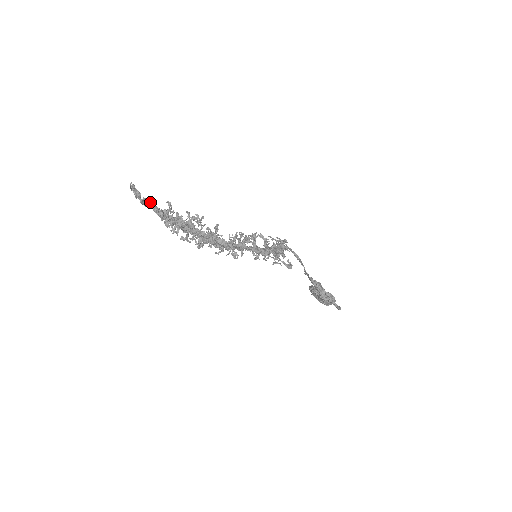
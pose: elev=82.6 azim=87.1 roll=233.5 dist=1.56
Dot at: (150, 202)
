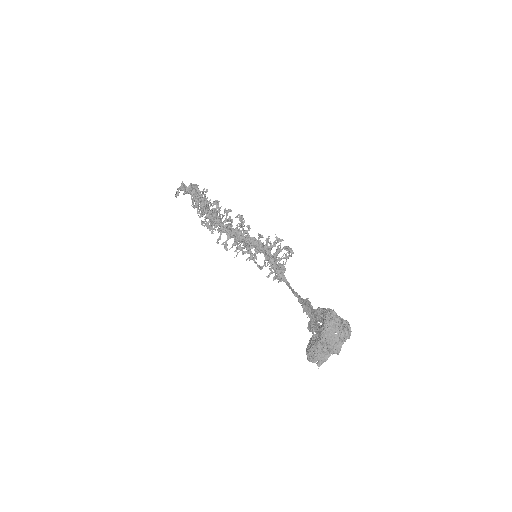
Dot at: occluded
